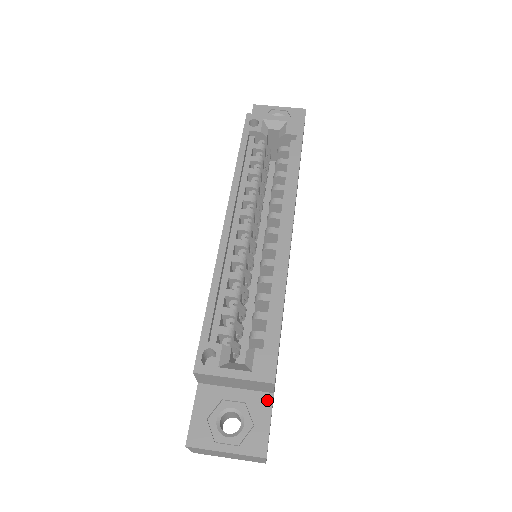
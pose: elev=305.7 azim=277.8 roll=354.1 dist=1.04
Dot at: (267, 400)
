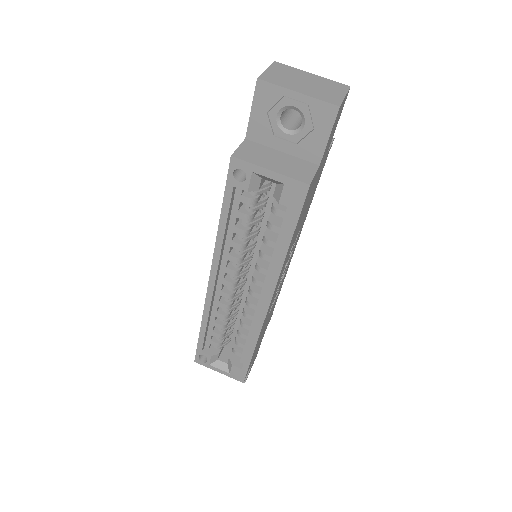
Dot at: occluded
